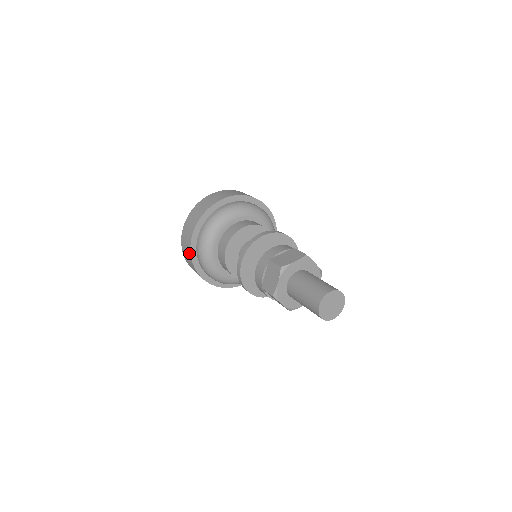
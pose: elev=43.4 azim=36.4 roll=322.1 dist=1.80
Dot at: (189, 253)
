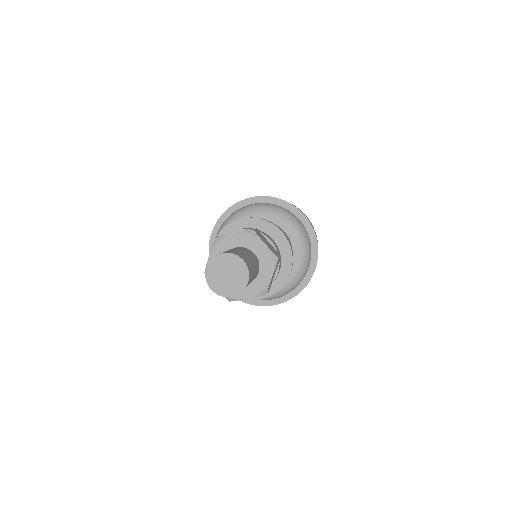
Dot at: (234, 204)
